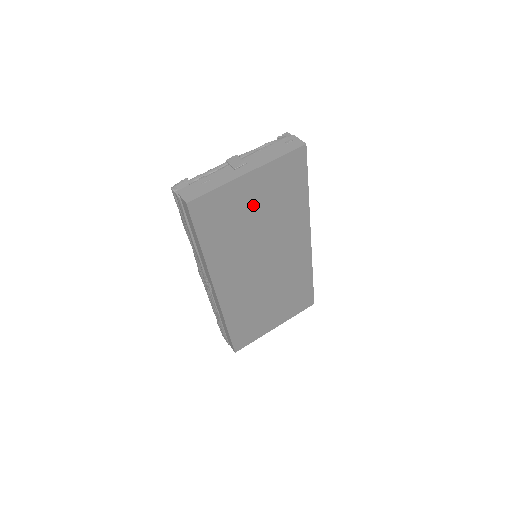
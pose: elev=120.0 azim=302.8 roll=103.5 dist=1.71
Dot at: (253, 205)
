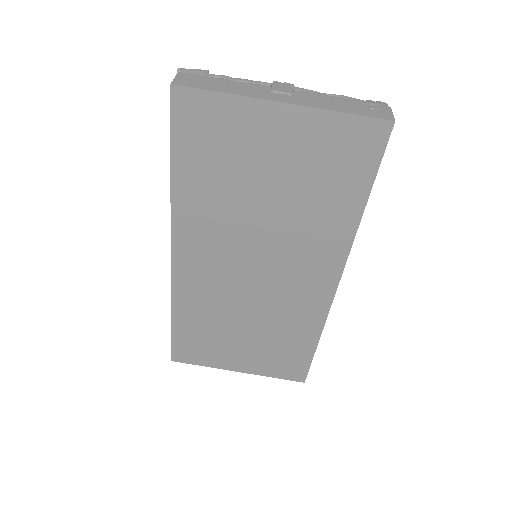
Dot at: (270, 164)
